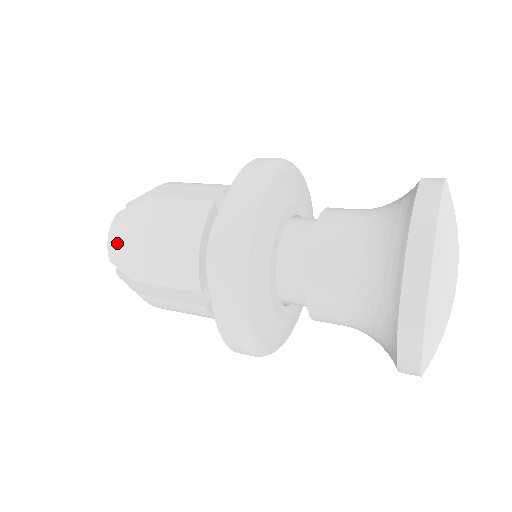
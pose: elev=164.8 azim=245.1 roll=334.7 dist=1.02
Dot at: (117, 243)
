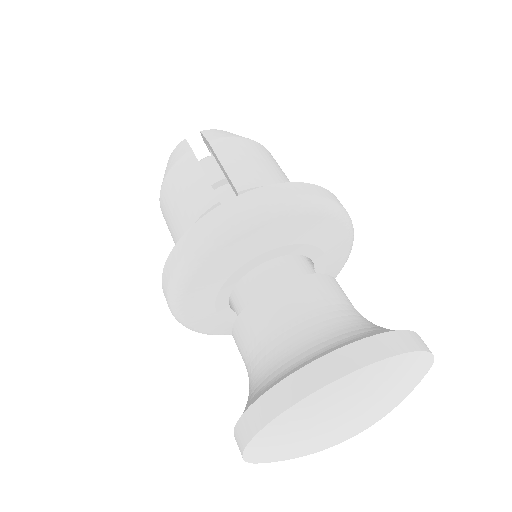
Dot at: occluded
